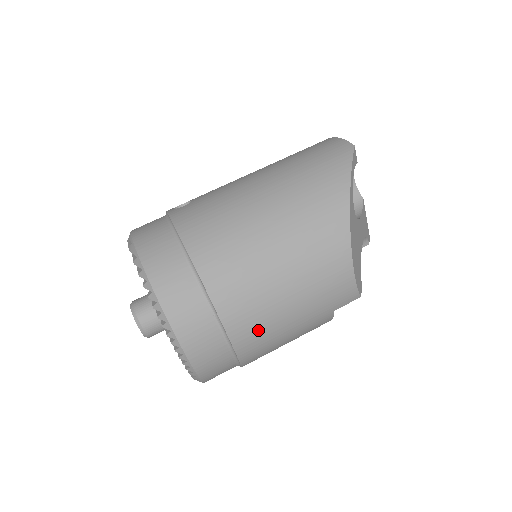
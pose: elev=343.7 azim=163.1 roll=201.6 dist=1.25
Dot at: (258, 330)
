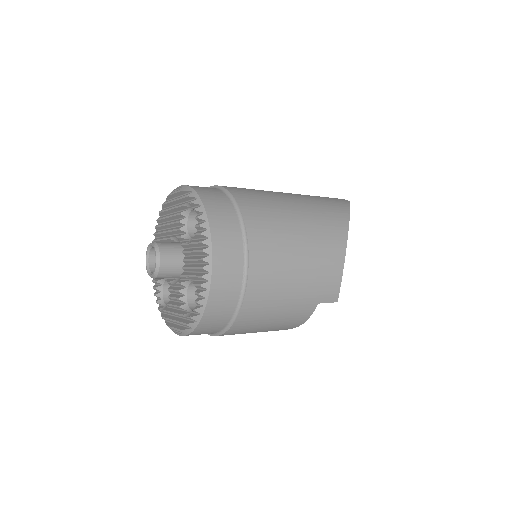
Dot at: (269, 282)
